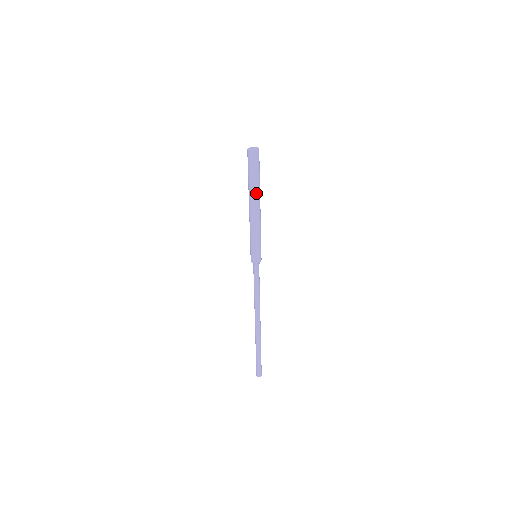
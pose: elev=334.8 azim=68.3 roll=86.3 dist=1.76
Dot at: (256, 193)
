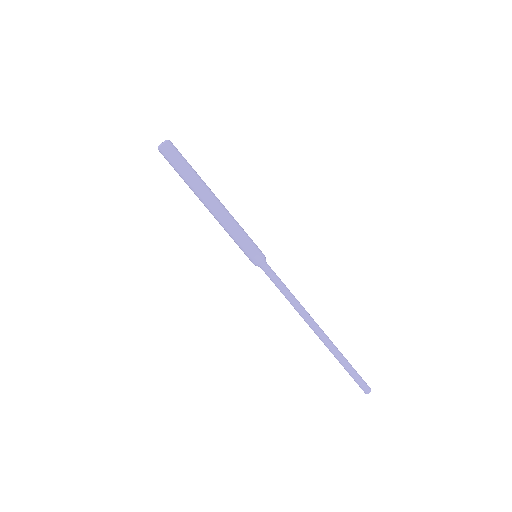
Dot at: (201, 186)
